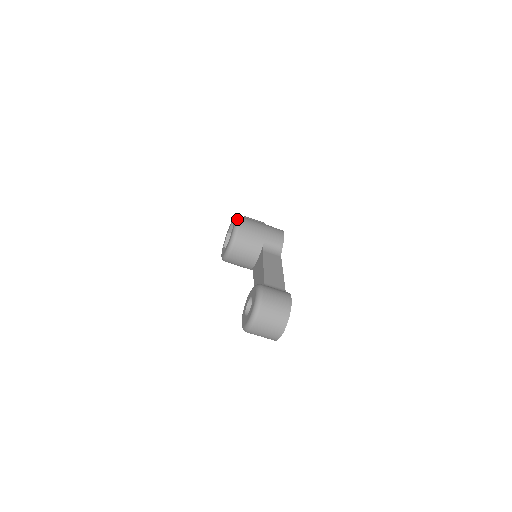
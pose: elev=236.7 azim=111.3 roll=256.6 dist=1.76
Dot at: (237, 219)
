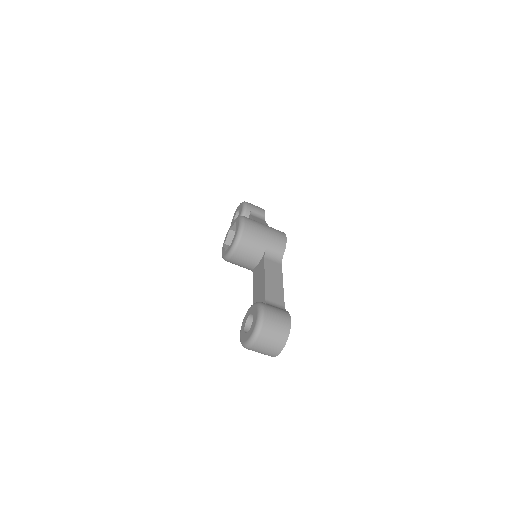
Dot at: (241, 222)
